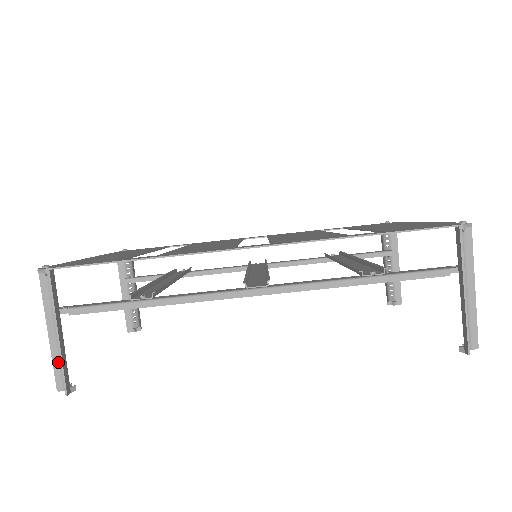
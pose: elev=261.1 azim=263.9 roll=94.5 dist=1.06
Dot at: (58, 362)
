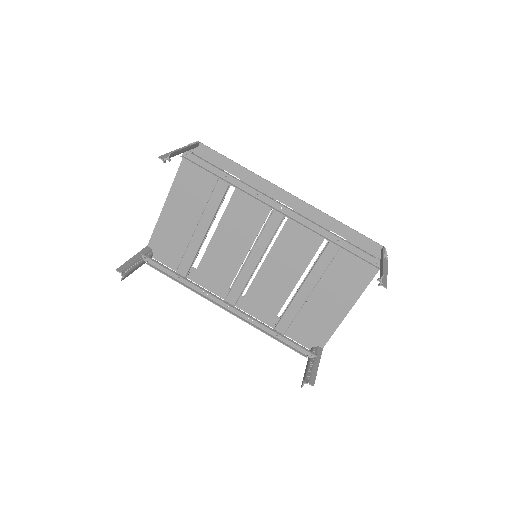
Dot at: occluded
